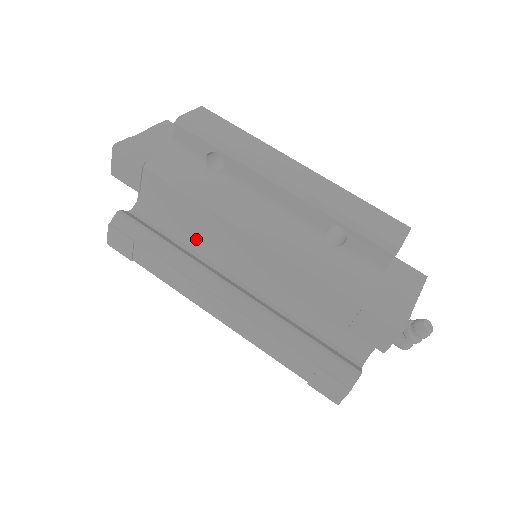
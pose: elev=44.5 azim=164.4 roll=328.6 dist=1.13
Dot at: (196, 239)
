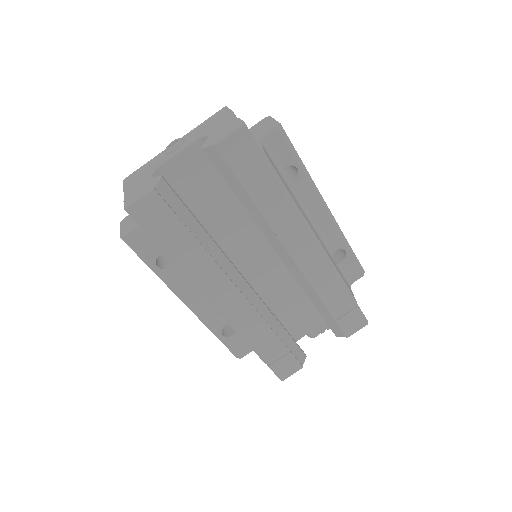
Dot at: (206, 228)
